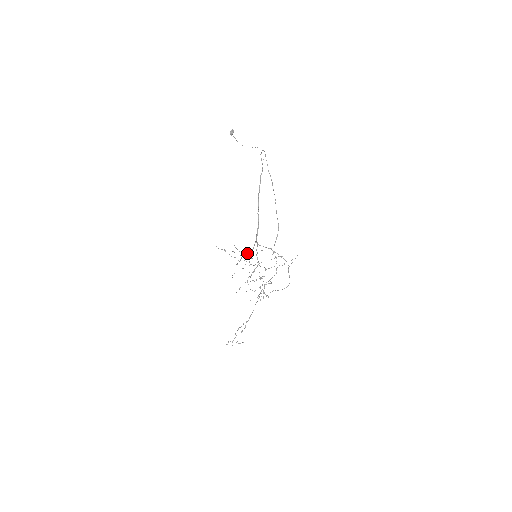
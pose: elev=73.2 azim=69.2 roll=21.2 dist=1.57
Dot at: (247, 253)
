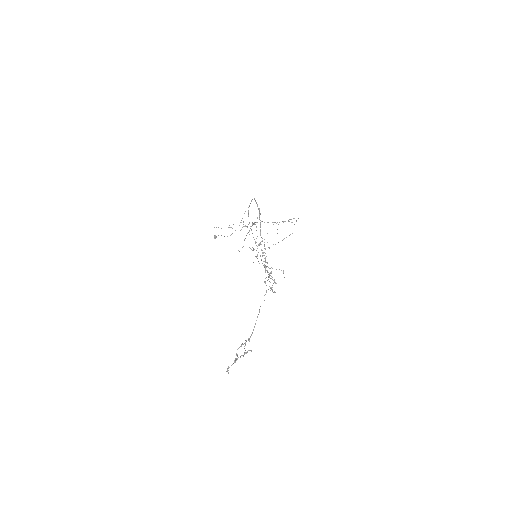
Dot at: (252, 225)
